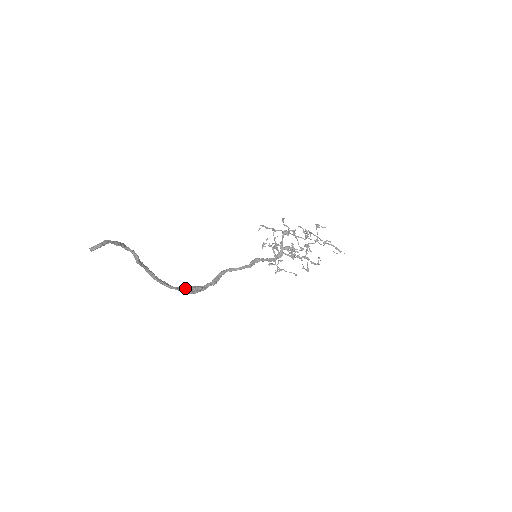
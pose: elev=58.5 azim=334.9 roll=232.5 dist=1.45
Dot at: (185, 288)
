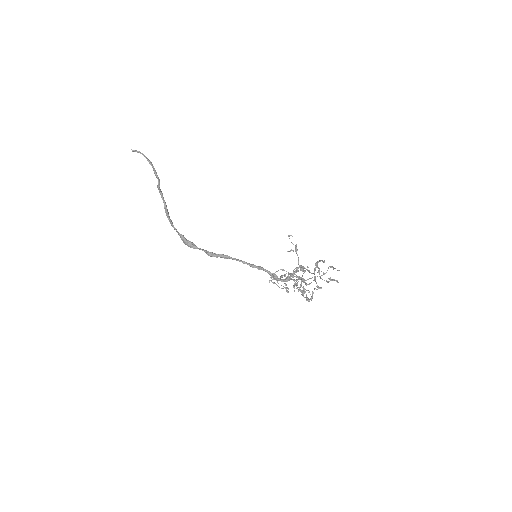
Dot at: (183, 235)
